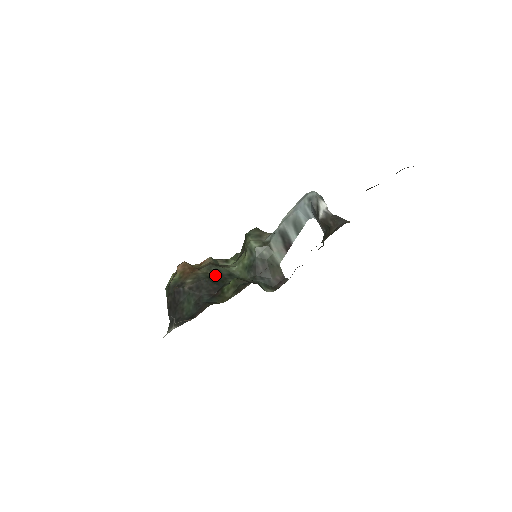
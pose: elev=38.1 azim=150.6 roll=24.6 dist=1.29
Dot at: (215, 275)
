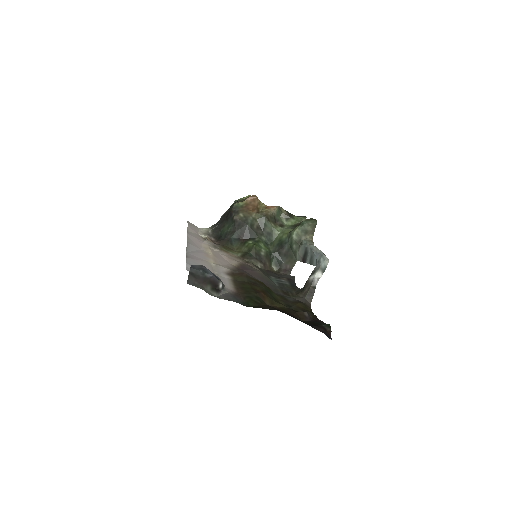
Dot at: (259, 226)
